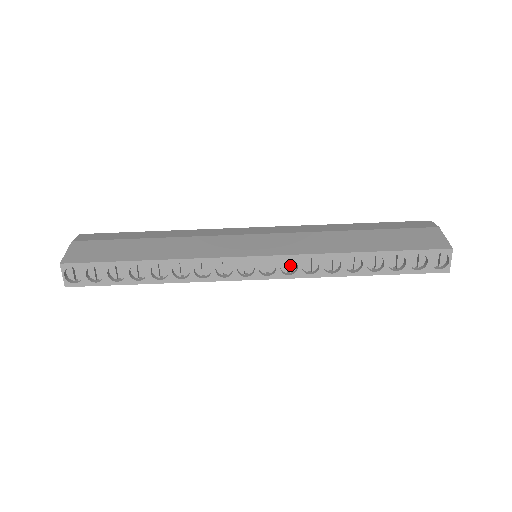
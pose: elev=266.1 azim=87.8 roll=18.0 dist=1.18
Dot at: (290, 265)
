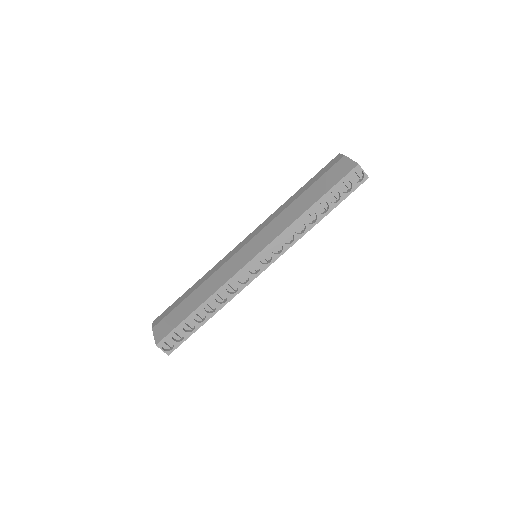
Dot at: (277, 247)
